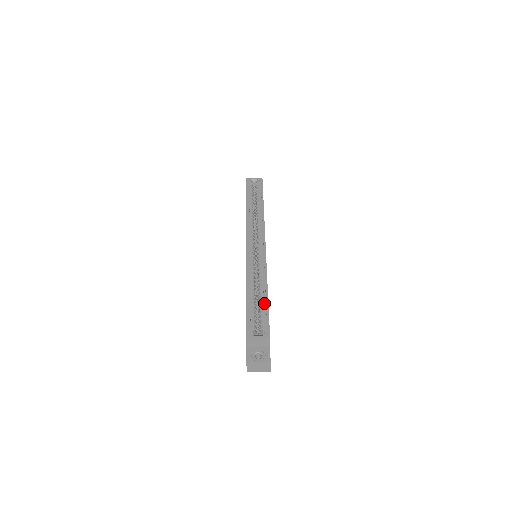
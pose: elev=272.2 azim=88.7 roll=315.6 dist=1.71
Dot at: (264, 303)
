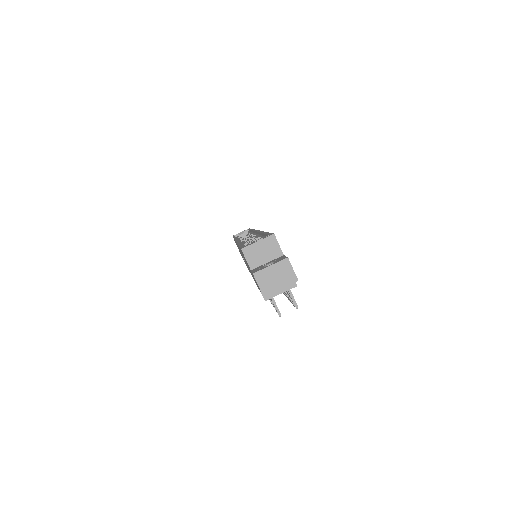
Dot at: occluded
